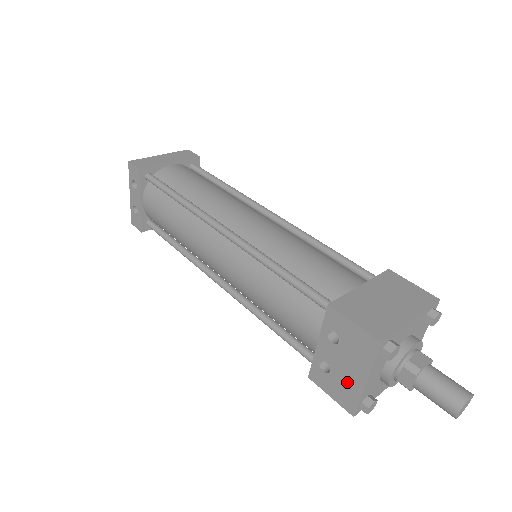
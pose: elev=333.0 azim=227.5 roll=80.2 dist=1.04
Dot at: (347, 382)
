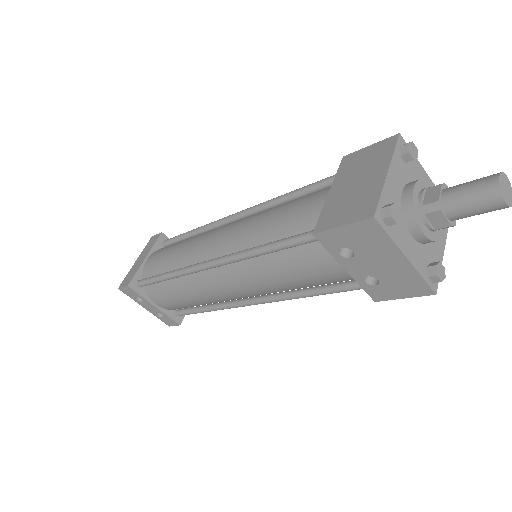
Dot at: (397, 274)
